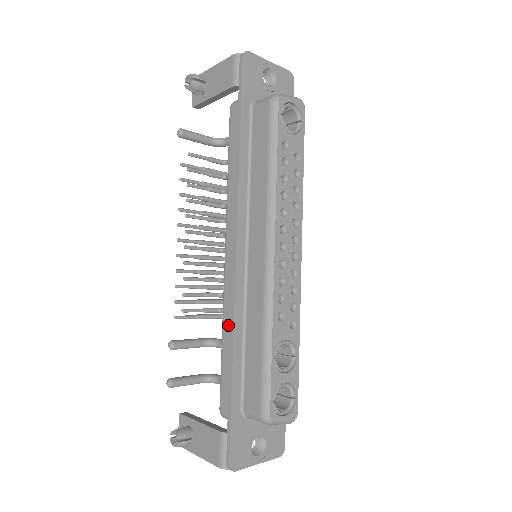
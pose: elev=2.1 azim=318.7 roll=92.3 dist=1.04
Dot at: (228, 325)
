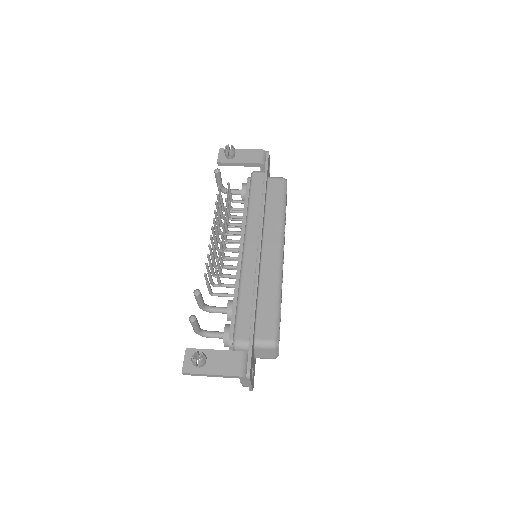
Dot at: (247, 286)
